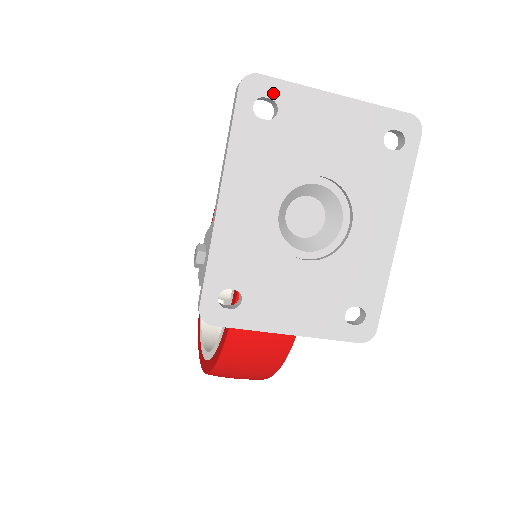
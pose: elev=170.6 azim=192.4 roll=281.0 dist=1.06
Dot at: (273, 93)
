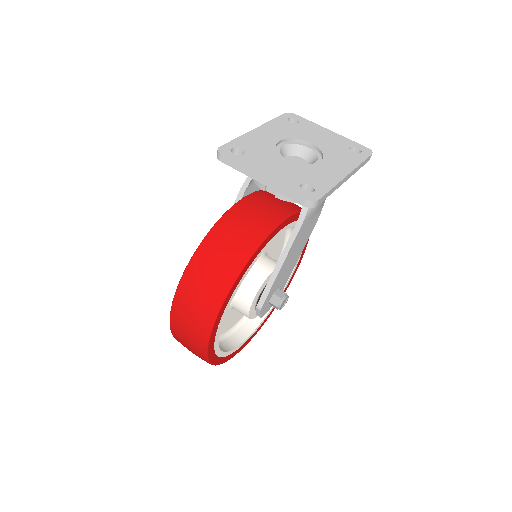
Dot at: (299, 119)
